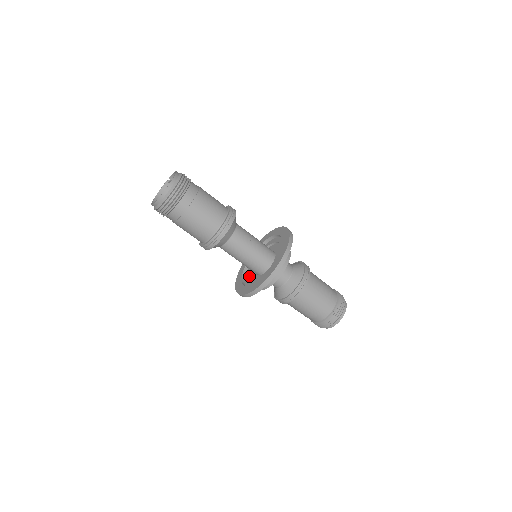
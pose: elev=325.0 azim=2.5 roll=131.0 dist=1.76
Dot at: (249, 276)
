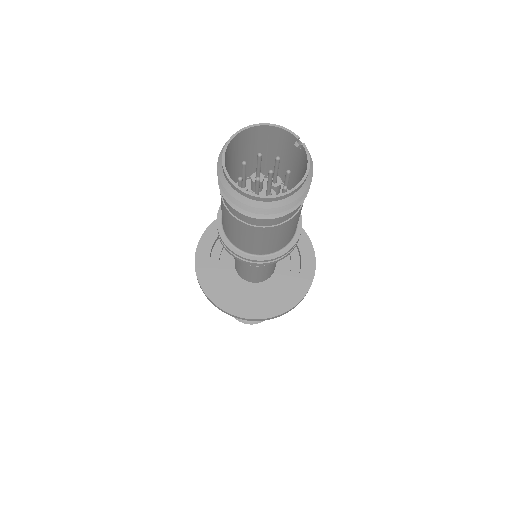
Dot at: occluded
